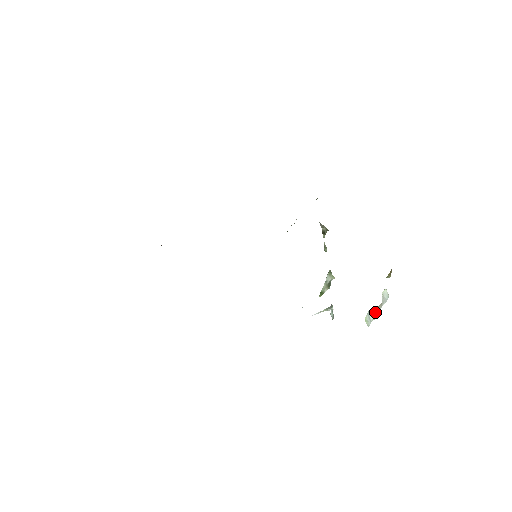
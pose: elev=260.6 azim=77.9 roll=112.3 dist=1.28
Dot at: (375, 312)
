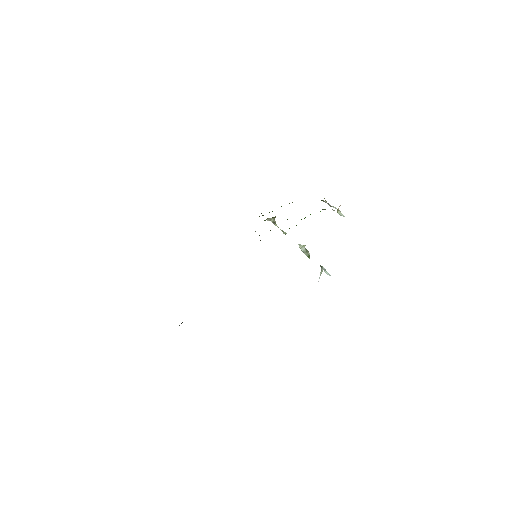
Dot at: (341, 213)
